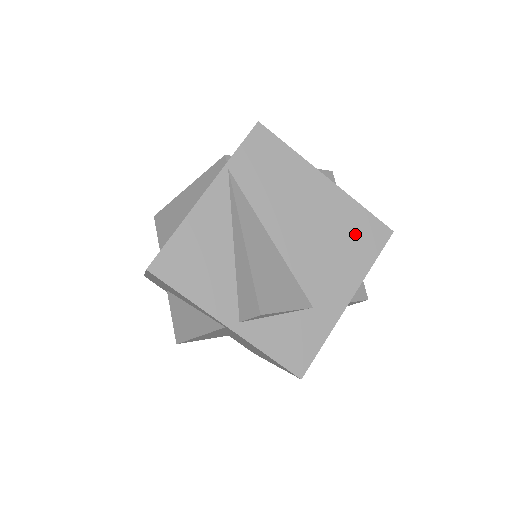
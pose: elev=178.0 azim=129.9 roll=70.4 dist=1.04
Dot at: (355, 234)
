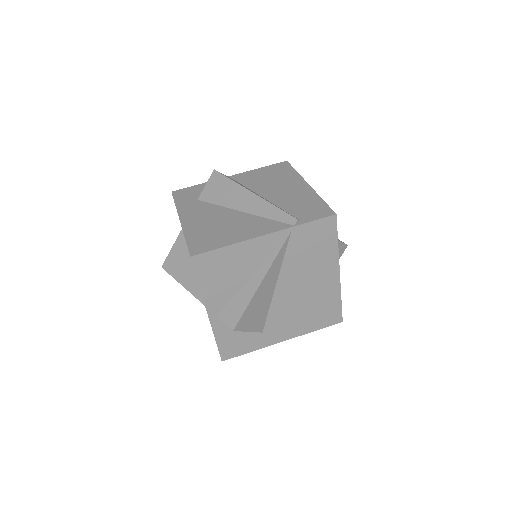
Dot at: (322, 311)
